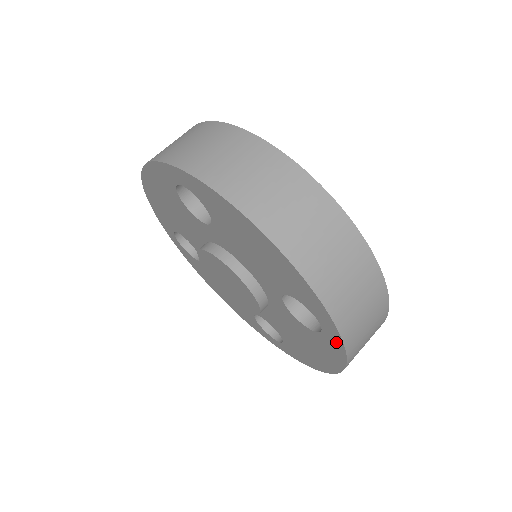
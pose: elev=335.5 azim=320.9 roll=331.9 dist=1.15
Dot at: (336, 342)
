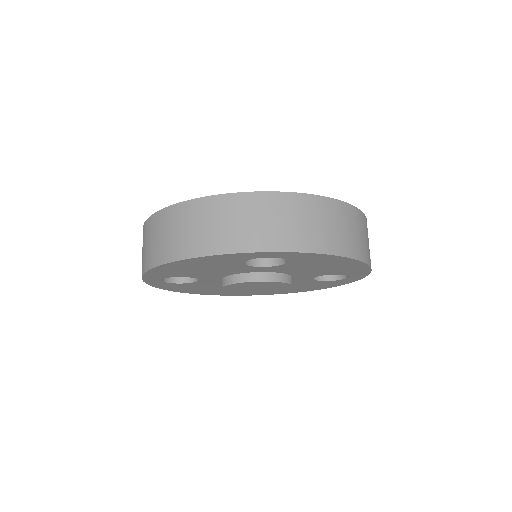
Dot at: (353, 280)
